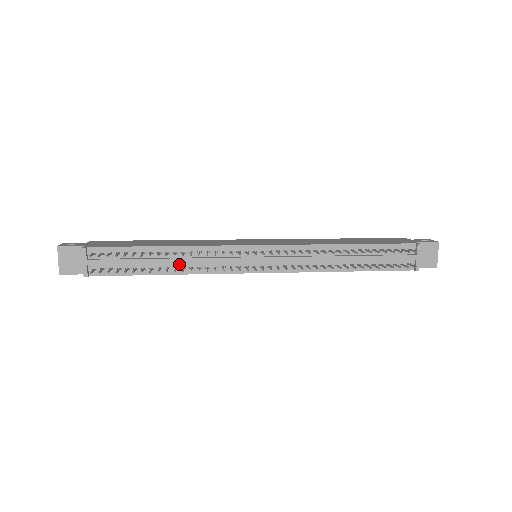
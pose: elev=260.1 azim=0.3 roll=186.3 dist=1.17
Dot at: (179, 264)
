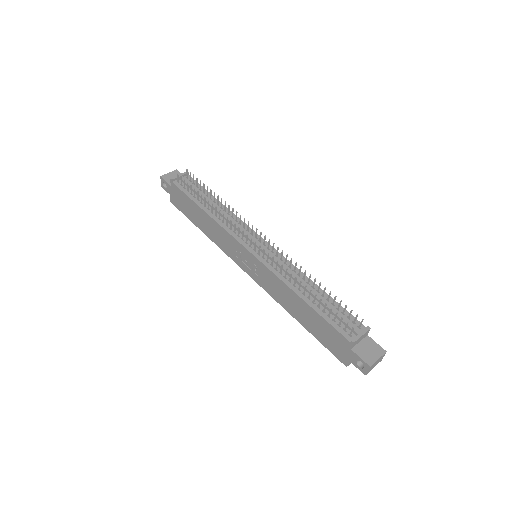
Dot at: (216, 213)
